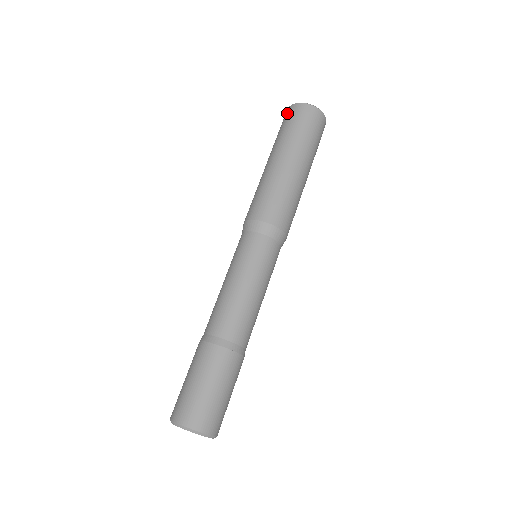
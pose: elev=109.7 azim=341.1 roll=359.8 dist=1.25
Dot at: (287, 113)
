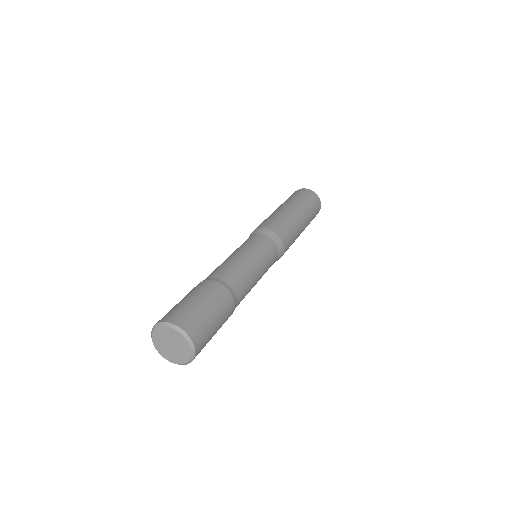
Dot at: (297, 191)
